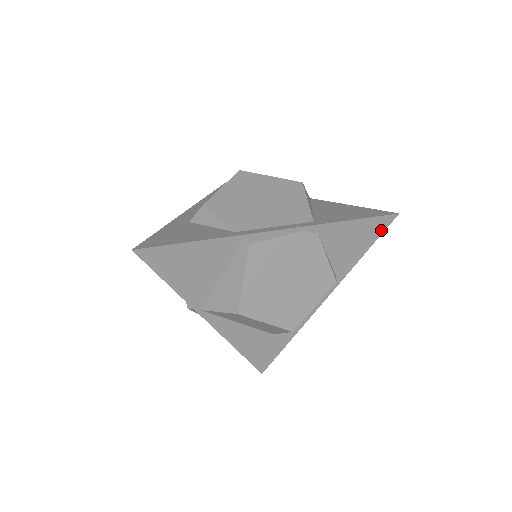
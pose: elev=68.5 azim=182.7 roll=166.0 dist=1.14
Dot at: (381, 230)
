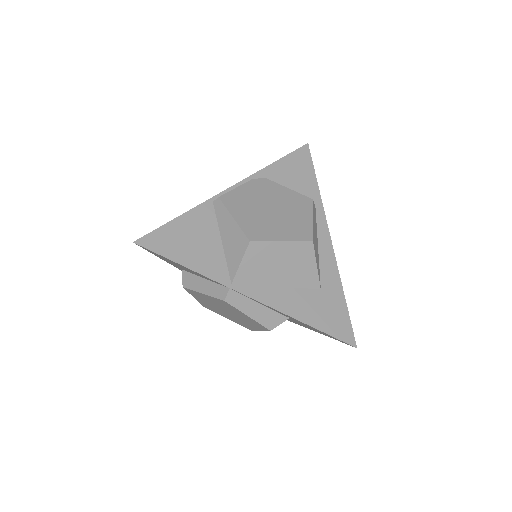
Dot at: (309, 159)
